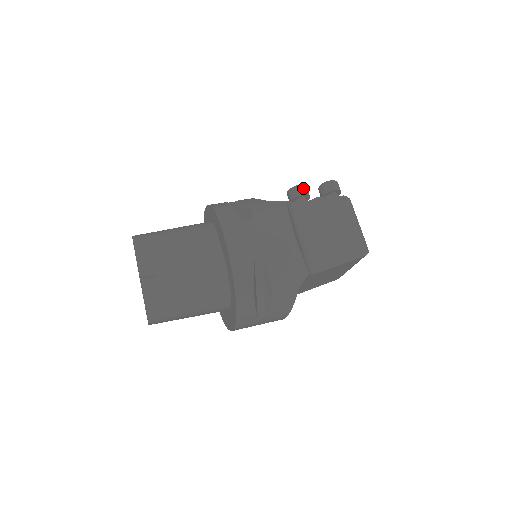
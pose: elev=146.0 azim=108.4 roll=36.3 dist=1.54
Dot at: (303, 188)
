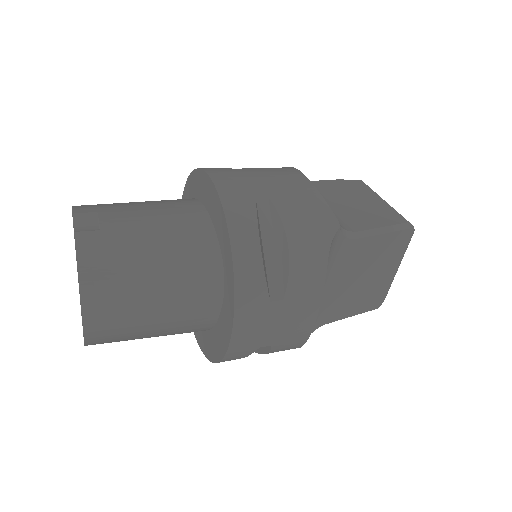
Dot at: occluded
